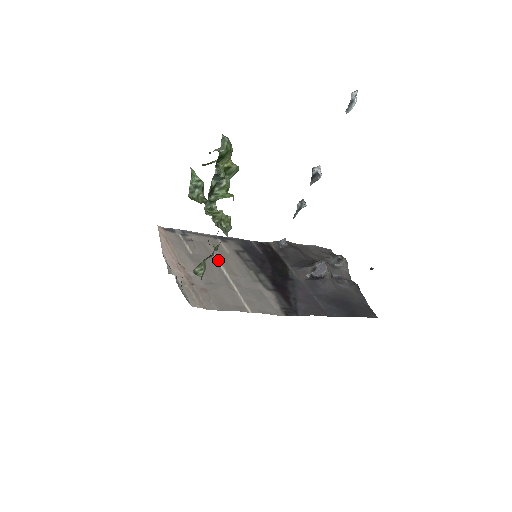
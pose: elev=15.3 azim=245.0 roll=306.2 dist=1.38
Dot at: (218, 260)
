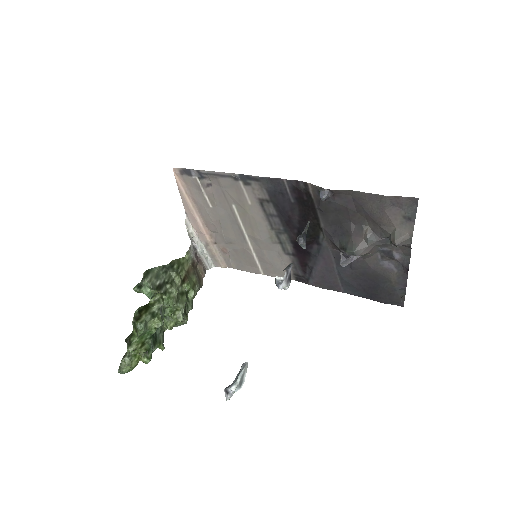
Dot at: (238, 215)
